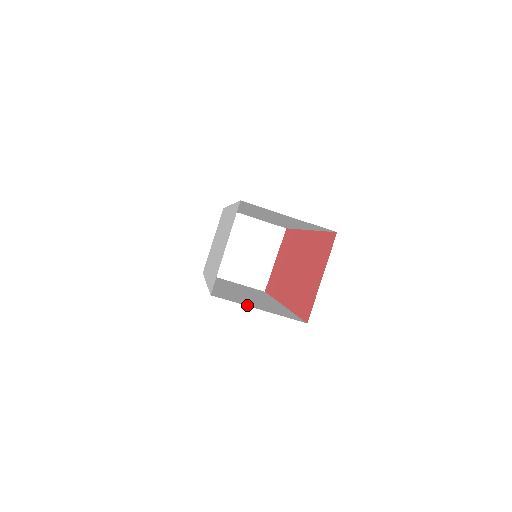
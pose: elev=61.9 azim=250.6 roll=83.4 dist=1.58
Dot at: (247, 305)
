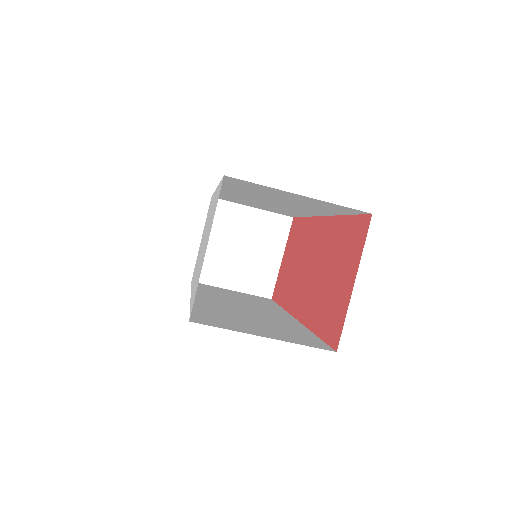
Dot at: (245, 331)
